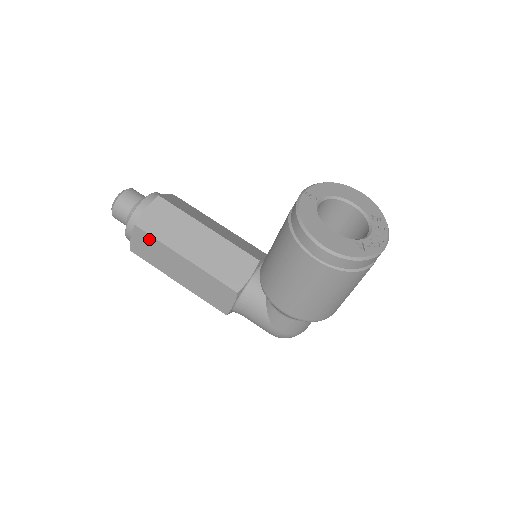
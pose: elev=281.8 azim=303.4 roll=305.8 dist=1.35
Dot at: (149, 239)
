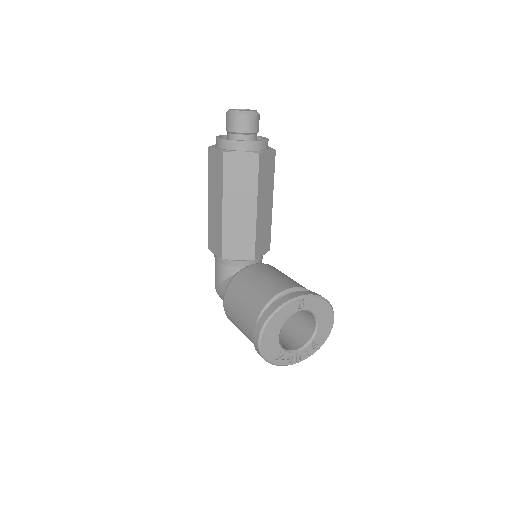
Dot at: (221, 169)
